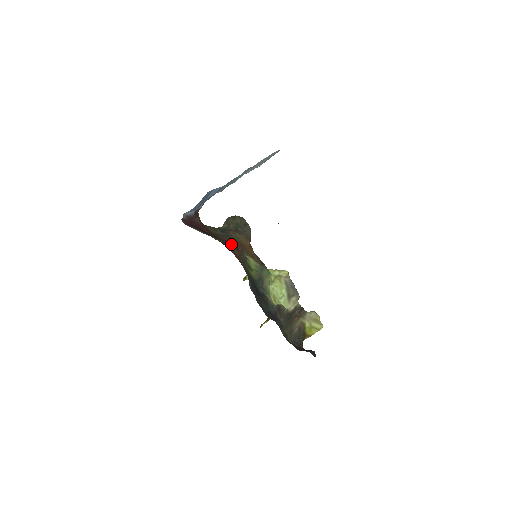
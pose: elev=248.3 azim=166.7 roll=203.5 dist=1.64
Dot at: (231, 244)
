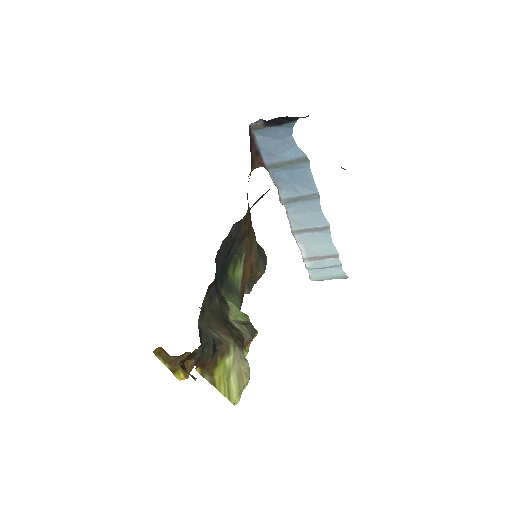
Dot at: occluded
